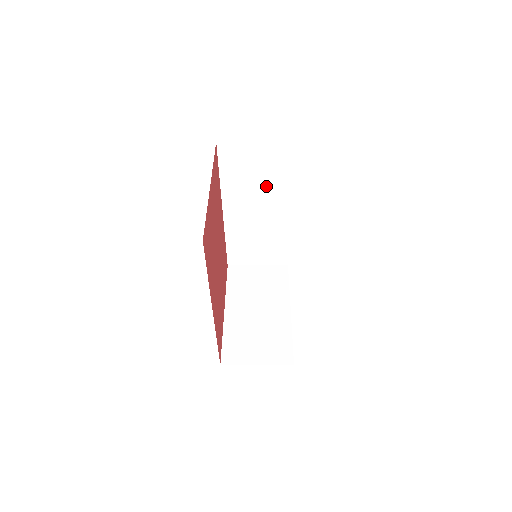
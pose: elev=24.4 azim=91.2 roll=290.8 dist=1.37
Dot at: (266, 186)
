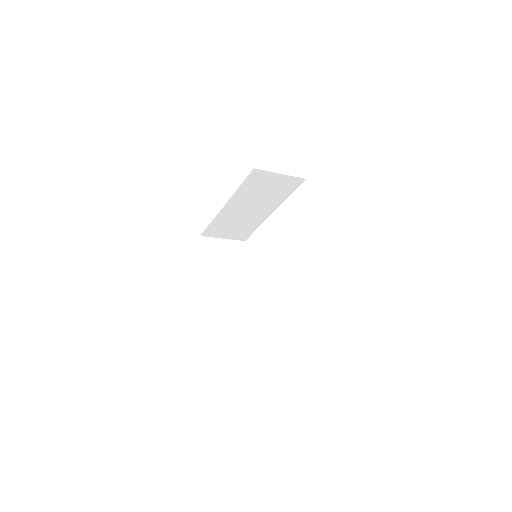
Dot at: (267, 198)
